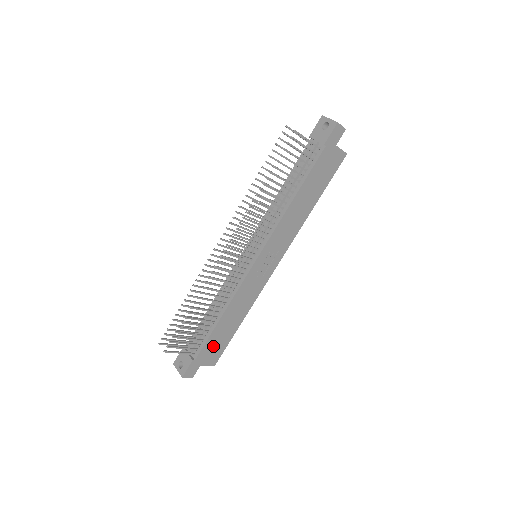
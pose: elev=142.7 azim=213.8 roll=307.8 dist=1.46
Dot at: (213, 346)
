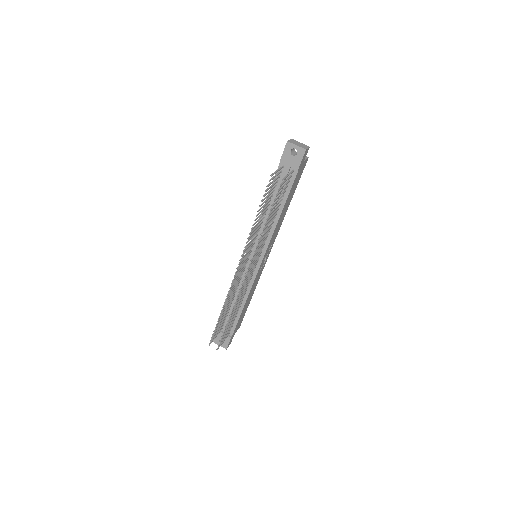
Dot at: occluded
